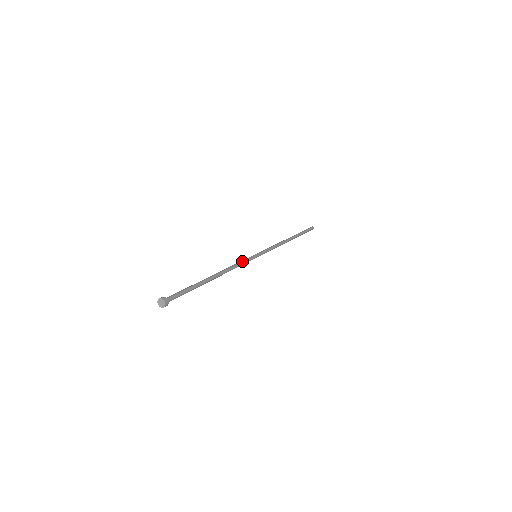
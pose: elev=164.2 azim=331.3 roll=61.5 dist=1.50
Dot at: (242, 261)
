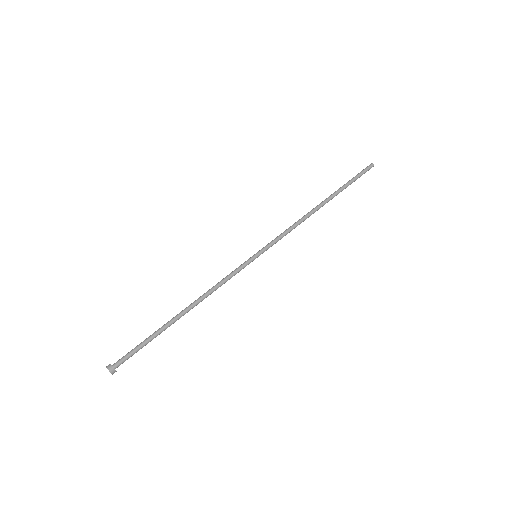
Dot at: (231, 275)
